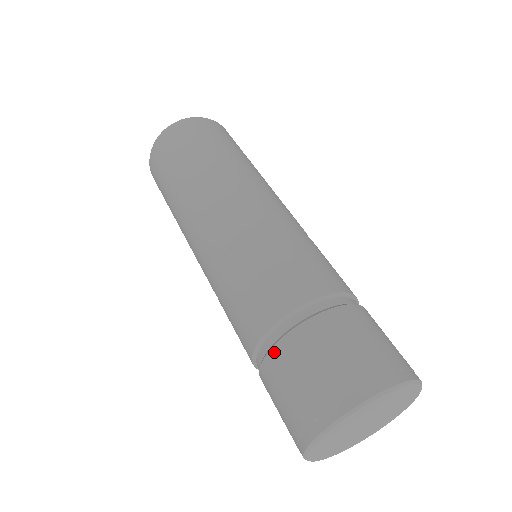
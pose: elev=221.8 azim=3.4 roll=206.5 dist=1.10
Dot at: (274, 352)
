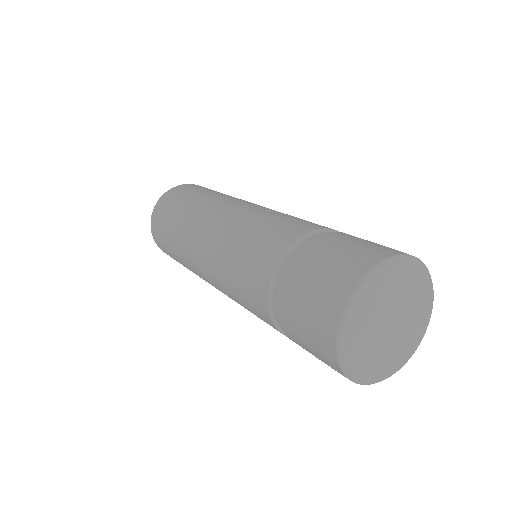
Dot at: (295, 260)
